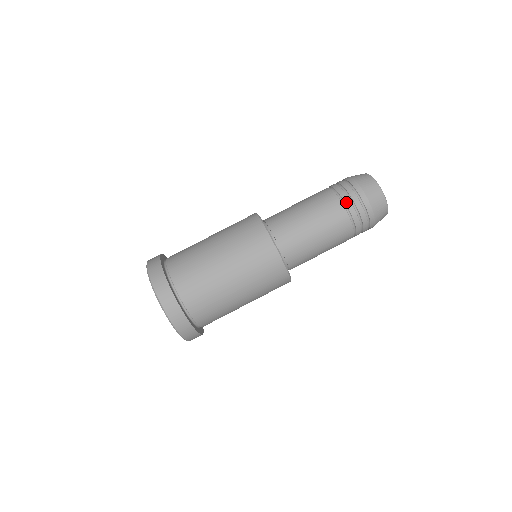
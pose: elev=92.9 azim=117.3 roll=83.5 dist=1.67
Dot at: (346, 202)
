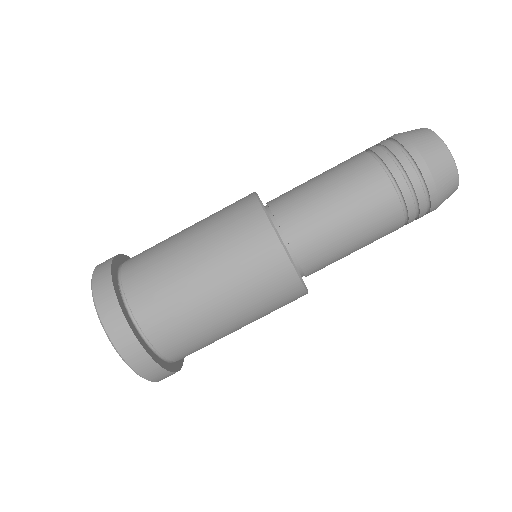
Dot at: (397, 179)
